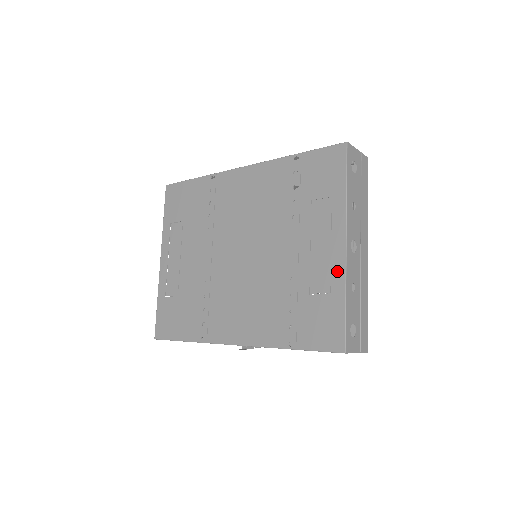
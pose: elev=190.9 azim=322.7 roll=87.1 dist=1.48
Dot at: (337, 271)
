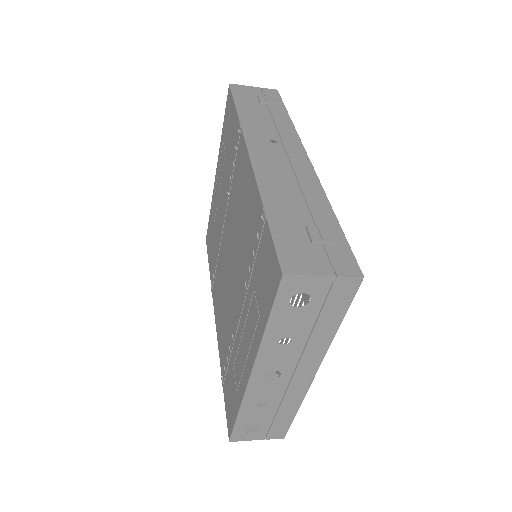
Dot at: (242, 385)
